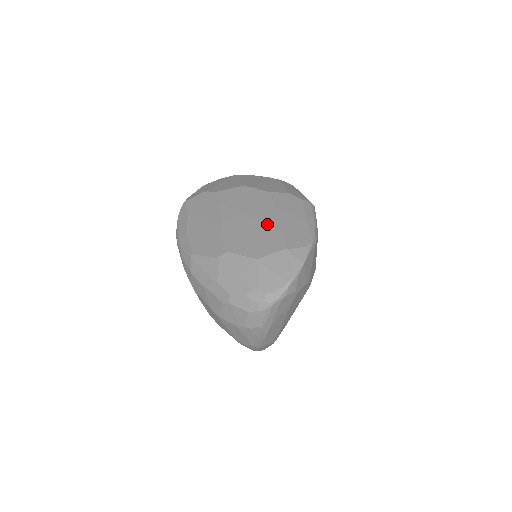
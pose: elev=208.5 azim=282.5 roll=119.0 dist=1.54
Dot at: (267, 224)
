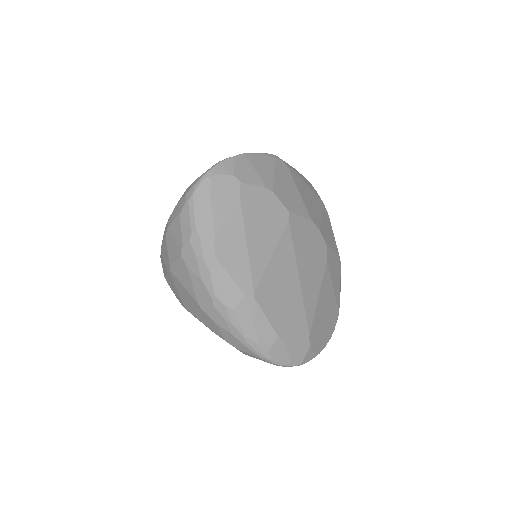
Dot at: occluded
